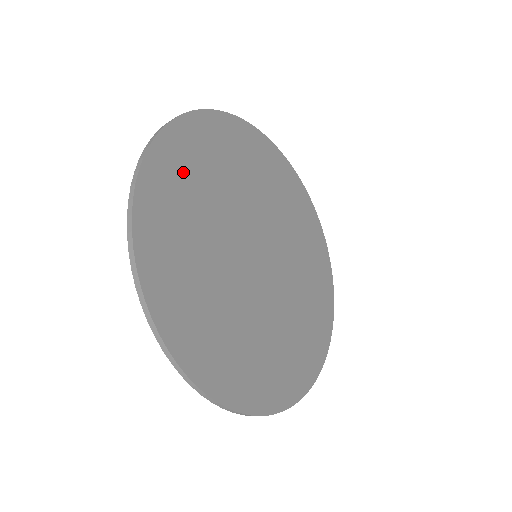
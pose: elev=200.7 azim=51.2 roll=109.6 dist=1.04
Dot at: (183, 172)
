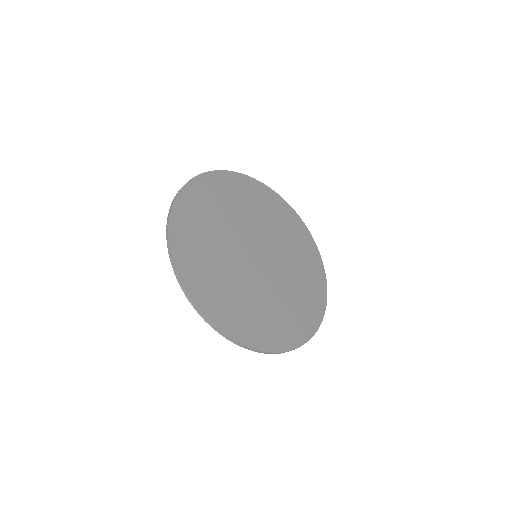
Dot at: (229, 190)
